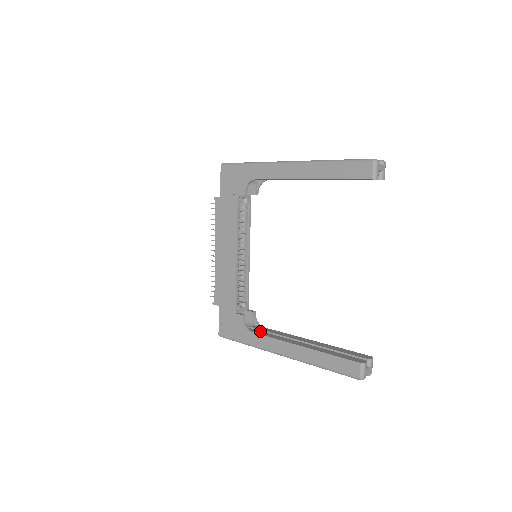
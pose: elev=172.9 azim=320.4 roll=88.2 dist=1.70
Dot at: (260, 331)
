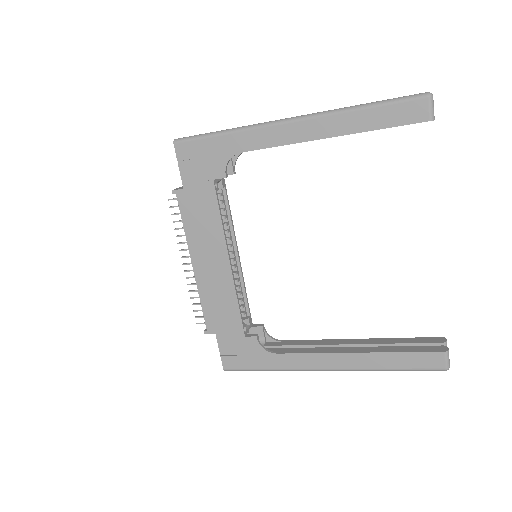
Dot at: (284, 348)
